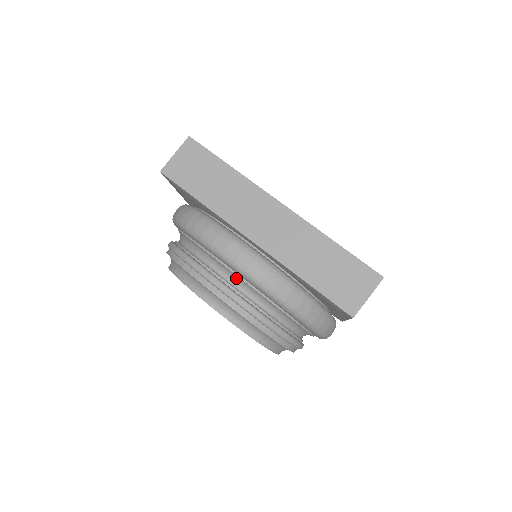
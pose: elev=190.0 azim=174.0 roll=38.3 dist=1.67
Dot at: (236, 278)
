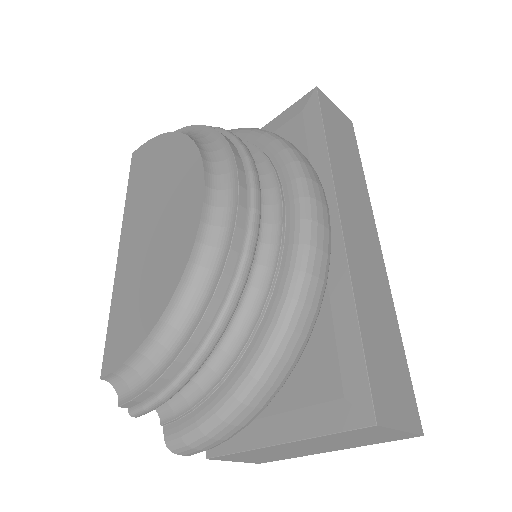
Dot at: (272, 214)
